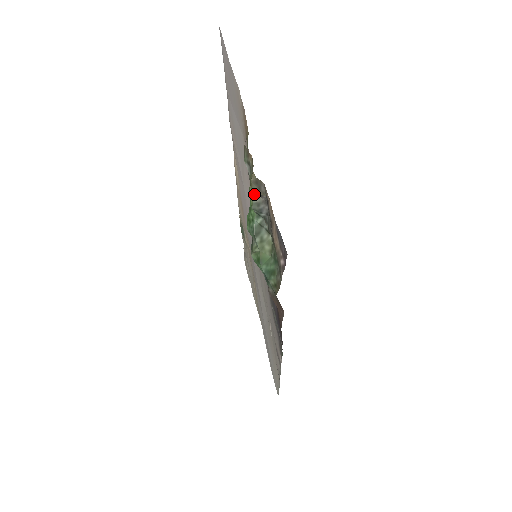
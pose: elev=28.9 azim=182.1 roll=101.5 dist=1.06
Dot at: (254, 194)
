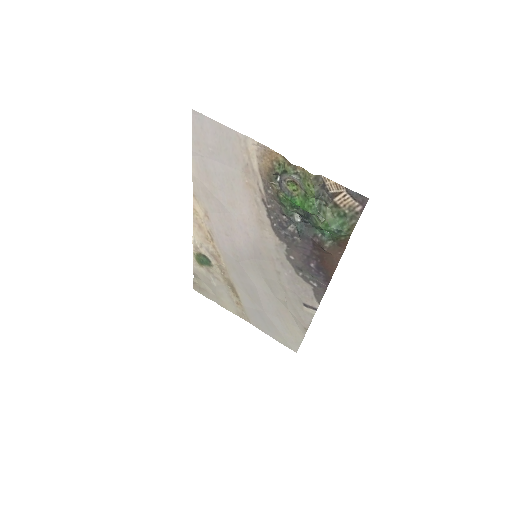
Dot at: (314, 186)
